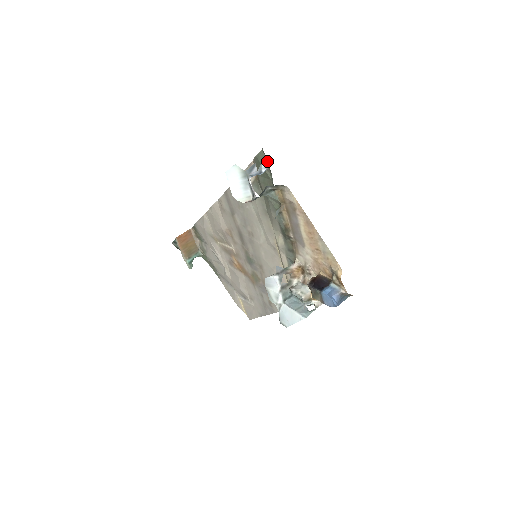
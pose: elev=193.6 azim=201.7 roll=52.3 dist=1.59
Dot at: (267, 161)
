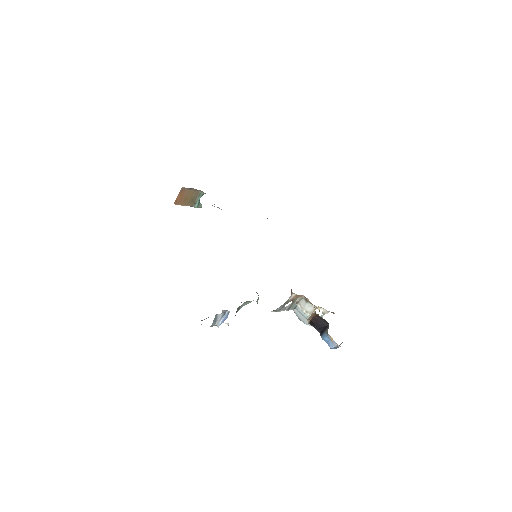
Dot at: occluded
